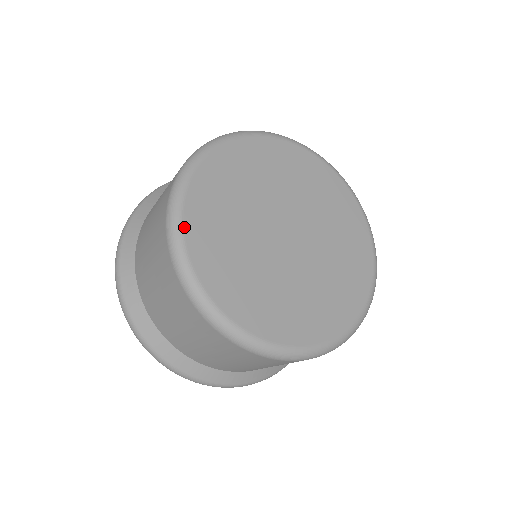
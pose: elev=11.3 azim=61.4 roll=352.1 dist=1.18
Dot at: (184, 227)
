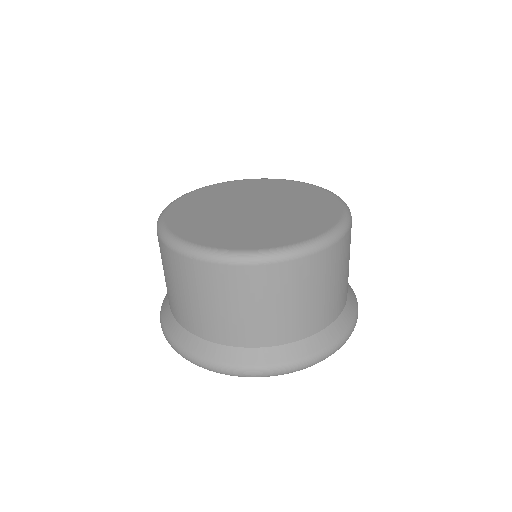
Dot at: (166, 214)
